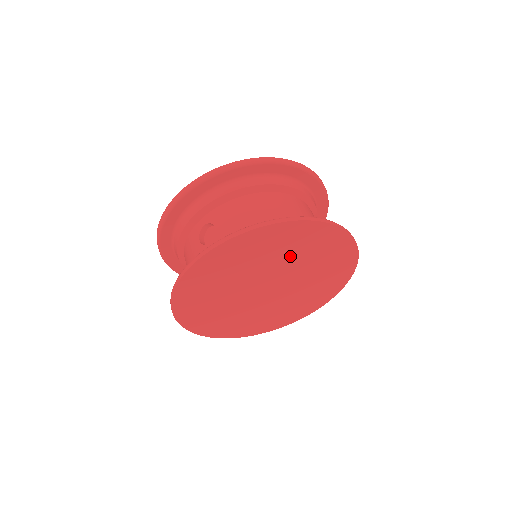
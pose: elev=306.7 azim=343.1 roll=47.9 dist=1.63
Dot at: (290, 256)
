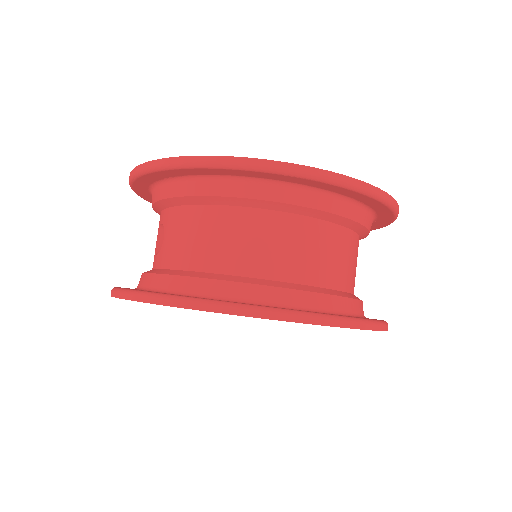
Dot at: occluded
